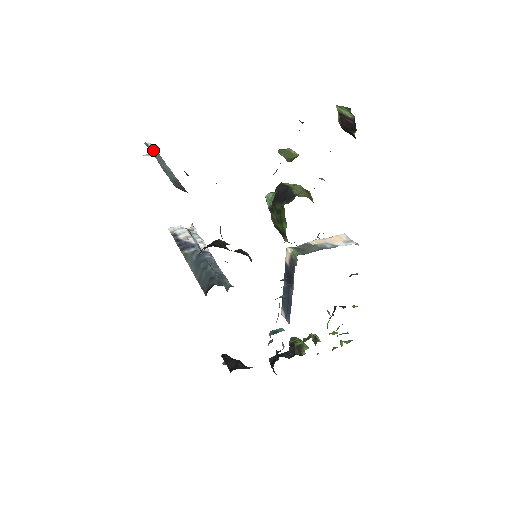
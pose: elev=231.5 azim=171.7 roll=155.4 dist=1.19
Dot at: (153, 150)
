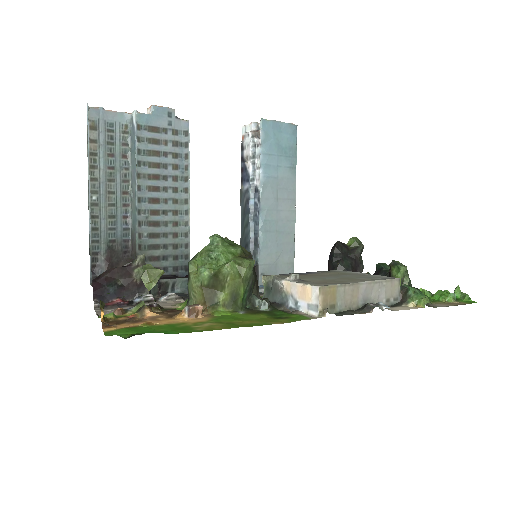
Dot at: (133, 140)
